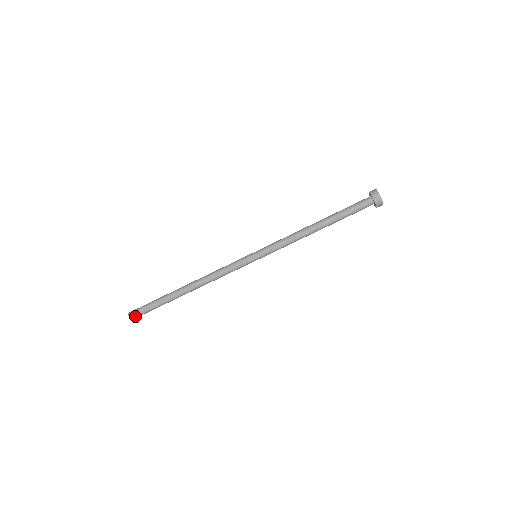
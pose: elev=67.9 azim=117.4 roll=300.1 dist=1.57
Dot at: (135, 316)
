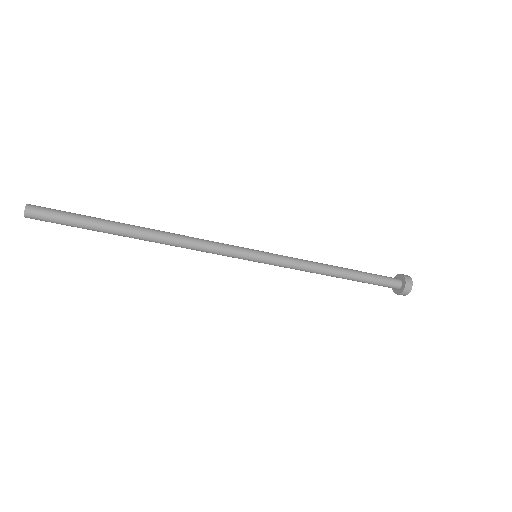
Dot at: (36, 218)
